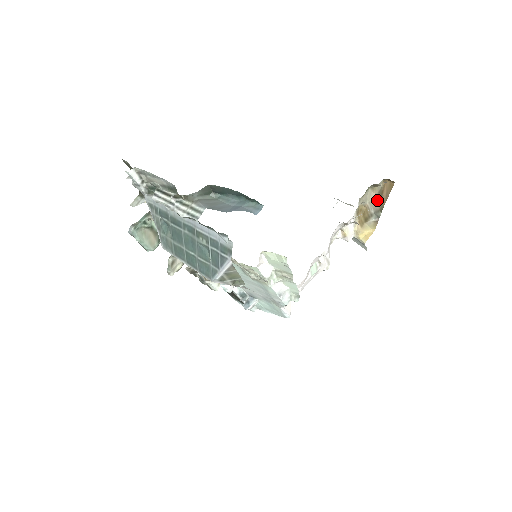
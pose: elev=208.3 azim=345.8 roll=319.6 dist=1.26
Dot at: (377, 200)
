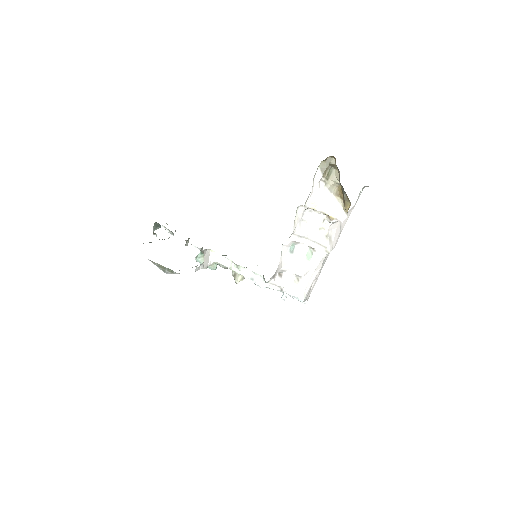
Dot at: (339, 177)
